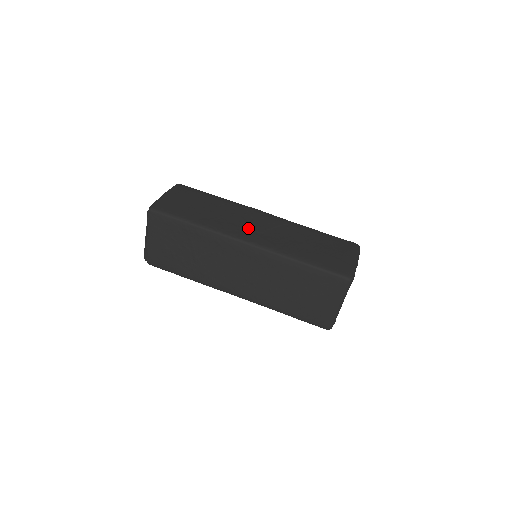
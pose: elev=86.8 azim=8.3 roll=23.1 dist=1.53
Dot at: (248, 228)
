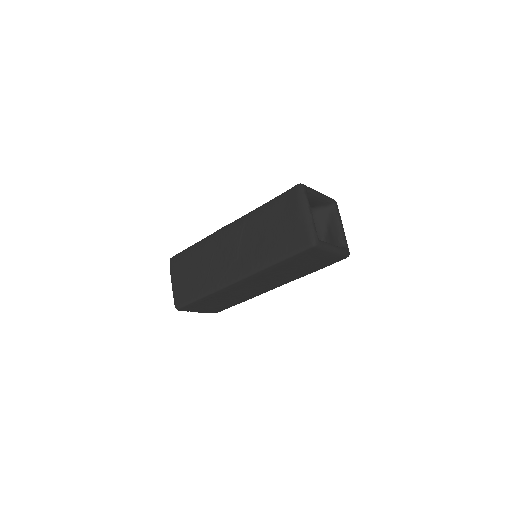
Dot at: (228, 264)
